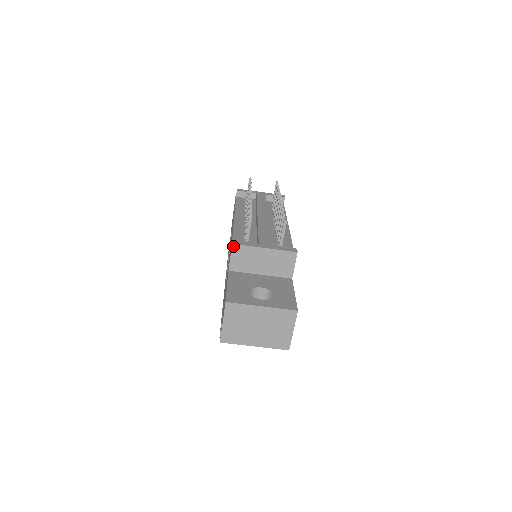
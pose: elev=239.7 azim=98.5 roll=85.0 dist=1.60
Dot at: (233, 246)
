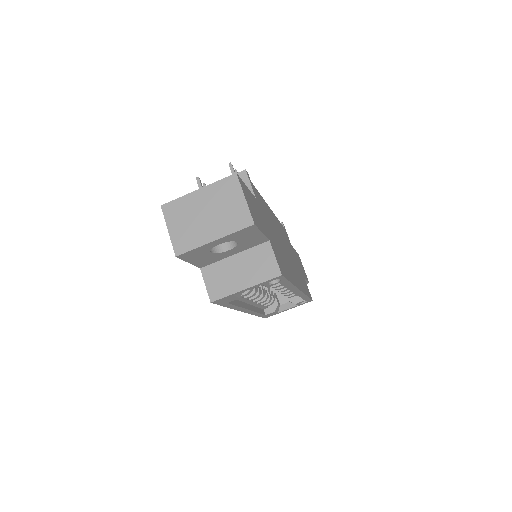
Dot at: occluded
